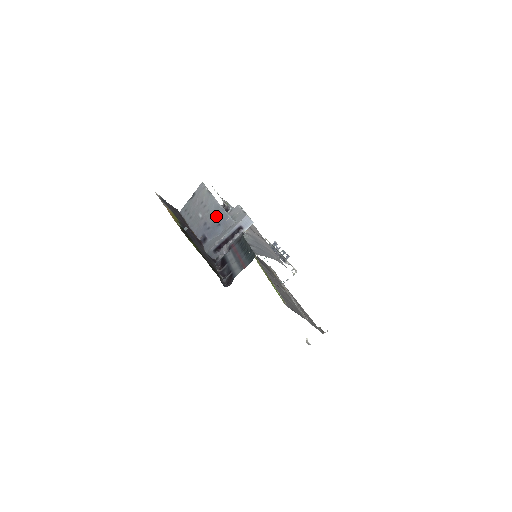
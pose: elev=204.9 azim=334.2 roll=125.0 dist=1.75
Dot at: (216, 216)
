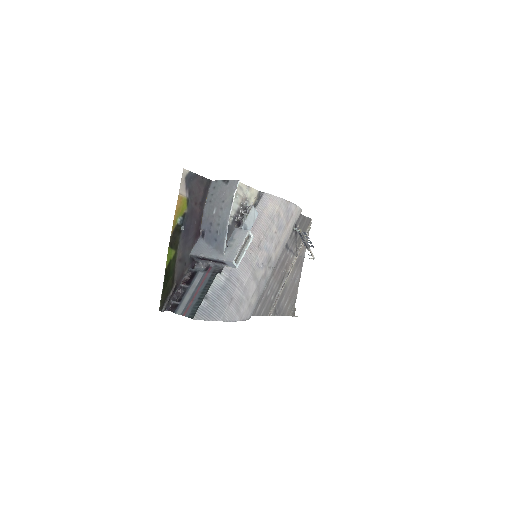
Dot at: (219, 230)
